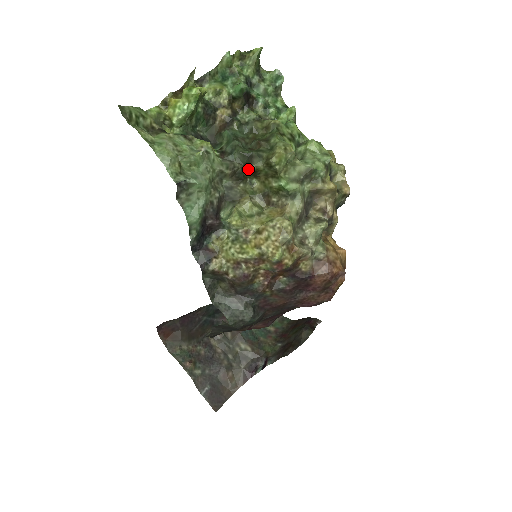
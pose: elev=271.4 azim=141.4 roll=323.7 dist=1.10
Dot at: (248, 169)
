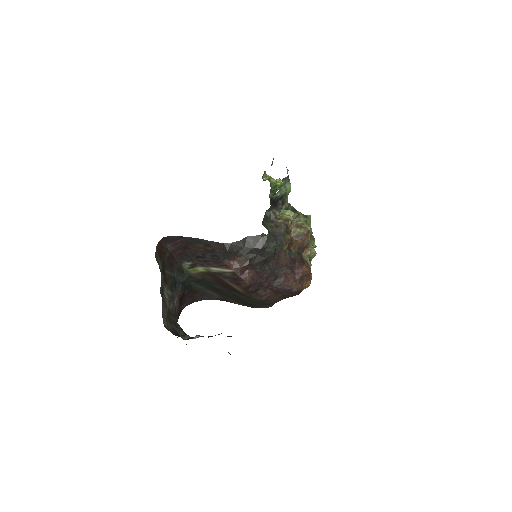
Dot at: (295, 212)
